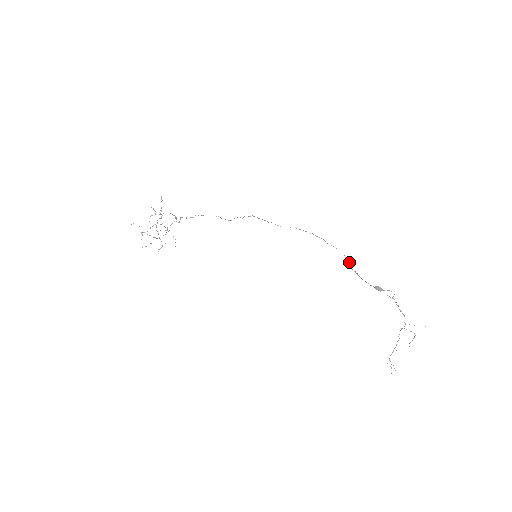
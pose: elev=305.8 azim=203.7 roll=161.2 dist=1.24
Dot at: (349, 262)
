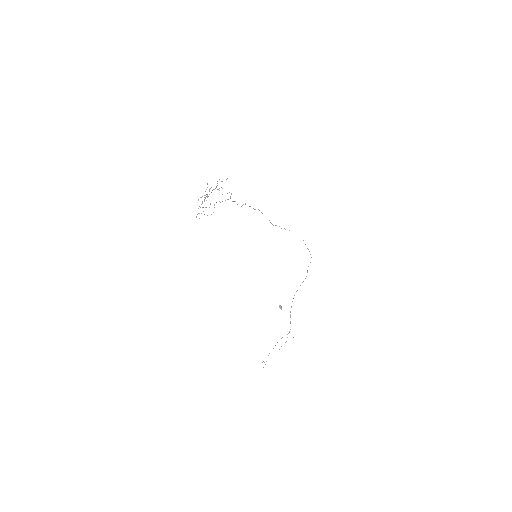
Dot at: occluded
